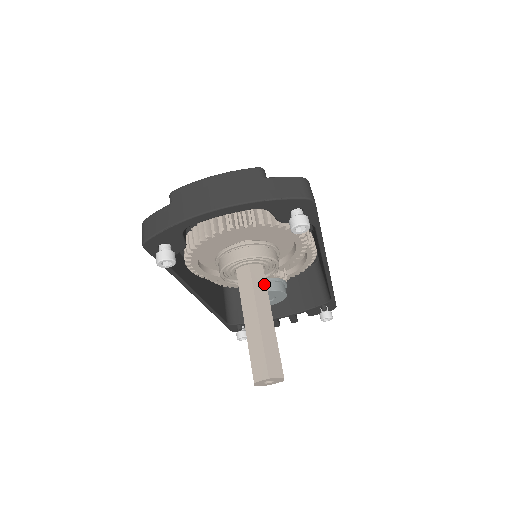
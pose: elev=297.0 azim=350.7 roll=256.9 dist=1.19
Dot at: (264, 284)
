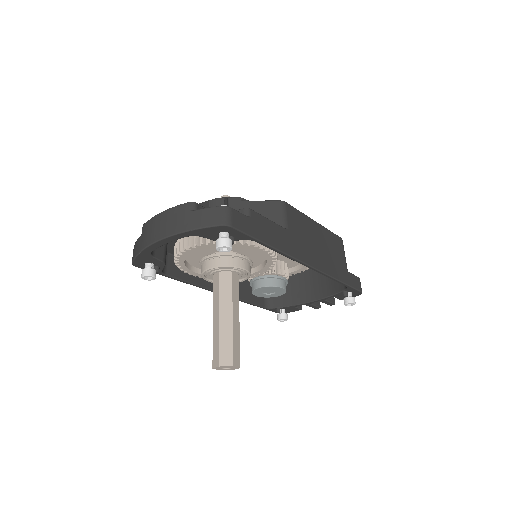
Dot at: (230, 288)
